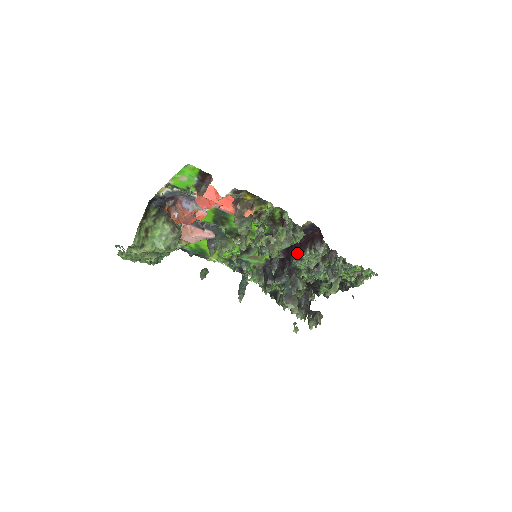
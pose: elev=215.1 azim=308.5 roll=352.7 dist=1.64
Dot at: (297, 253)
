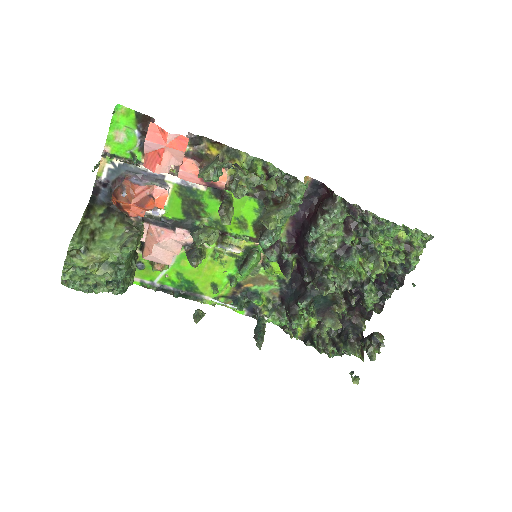
Dot at: (309, 234)
